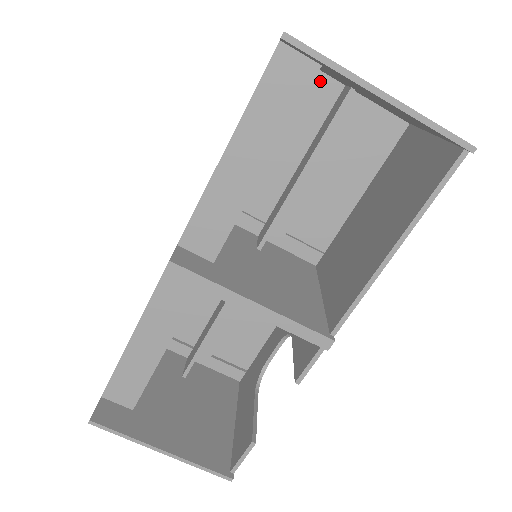
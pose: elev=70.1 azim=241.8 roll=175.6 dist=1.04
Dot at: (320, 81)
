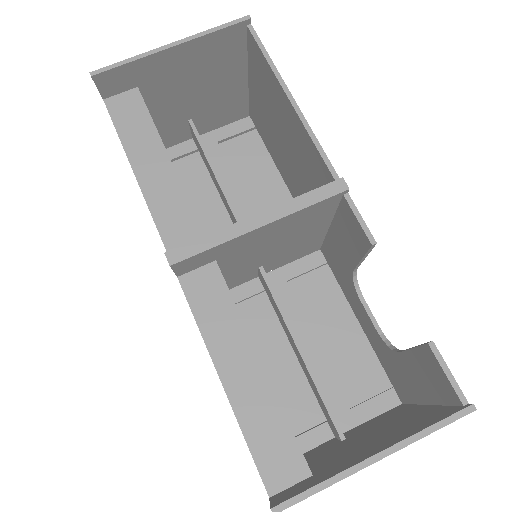
Dot at: (177, 151)
